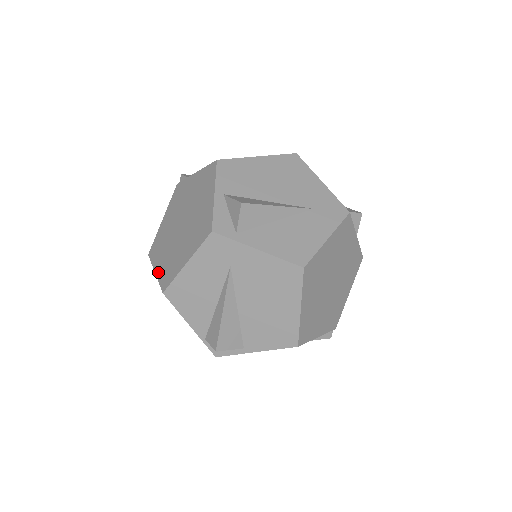
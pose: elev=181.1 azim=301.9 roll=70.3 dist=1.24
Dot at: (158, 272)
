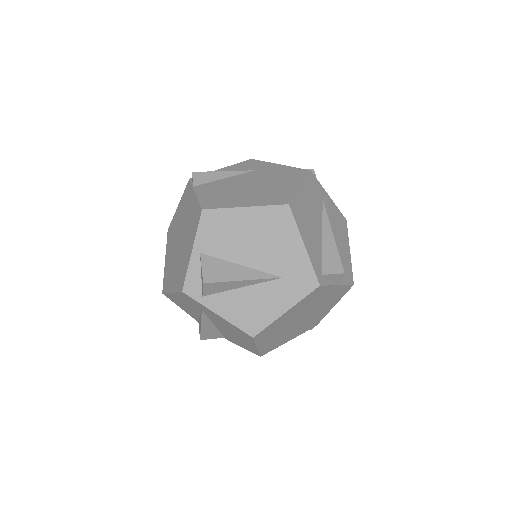
Dot at: (165, 265)
